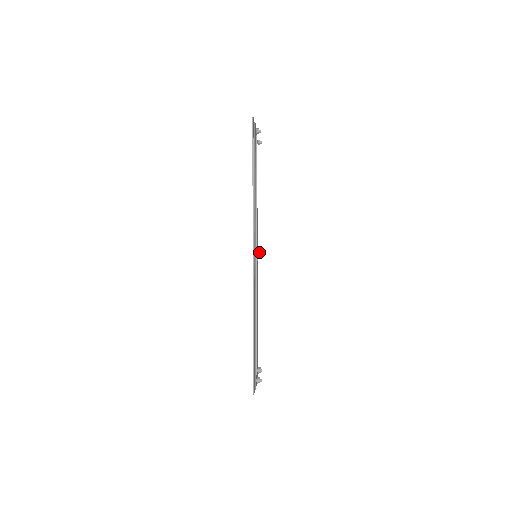
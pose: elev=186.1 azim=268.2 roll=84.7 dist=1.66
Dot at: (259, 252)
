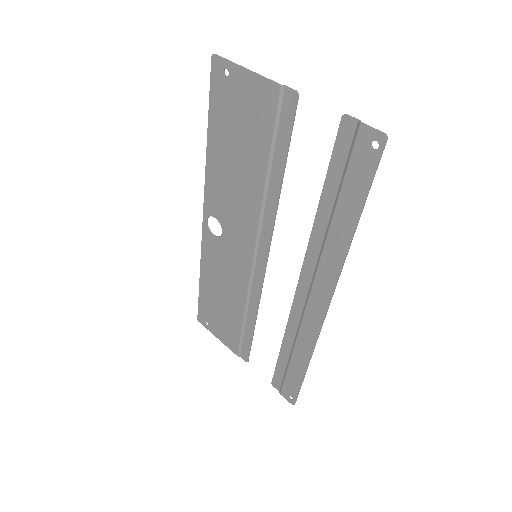
Dot at: occluded
